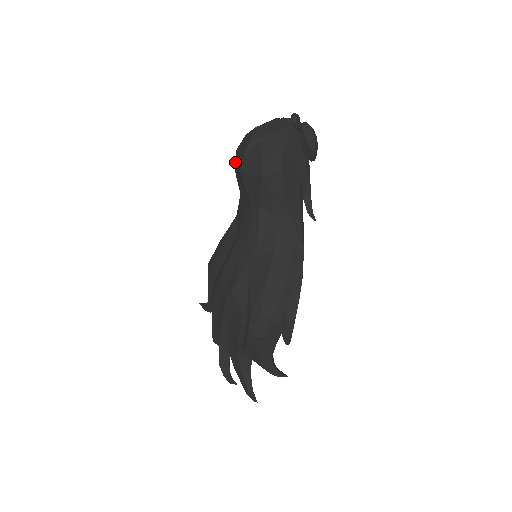
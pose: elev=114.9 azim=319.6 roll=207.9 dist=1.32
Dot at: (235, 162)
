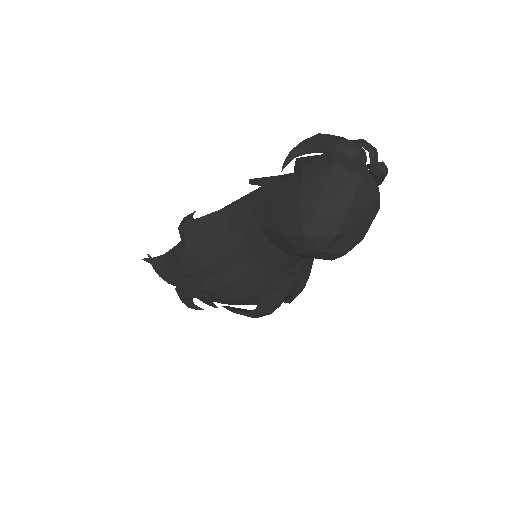
Dot at: (292, 238)
